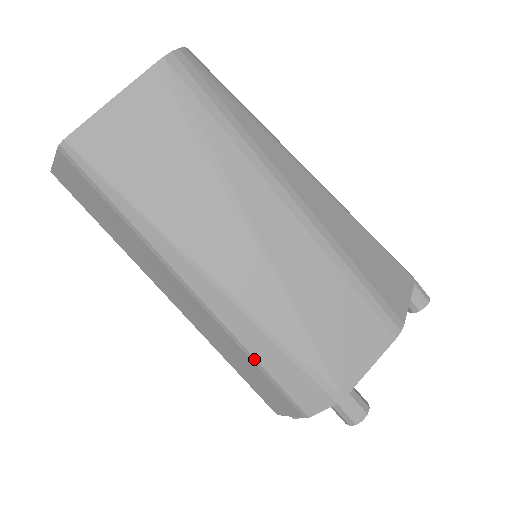
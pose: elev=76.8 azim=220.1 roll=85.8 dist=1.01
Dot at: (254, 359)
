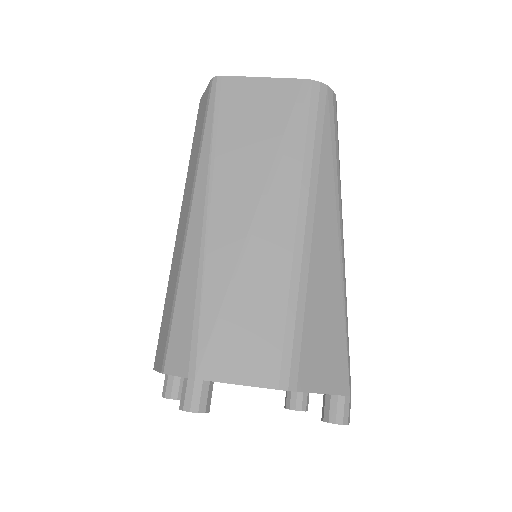
Dot at: (176, 293)
